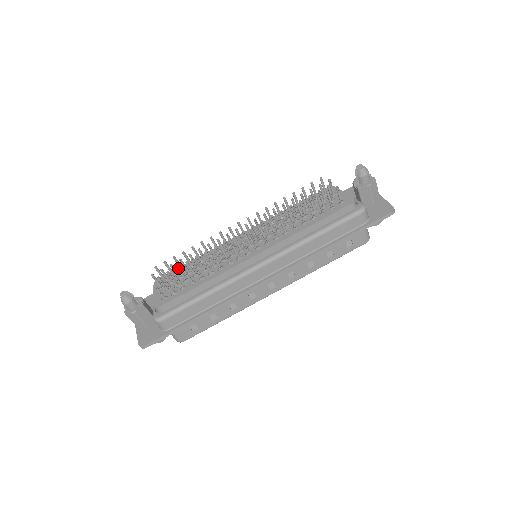
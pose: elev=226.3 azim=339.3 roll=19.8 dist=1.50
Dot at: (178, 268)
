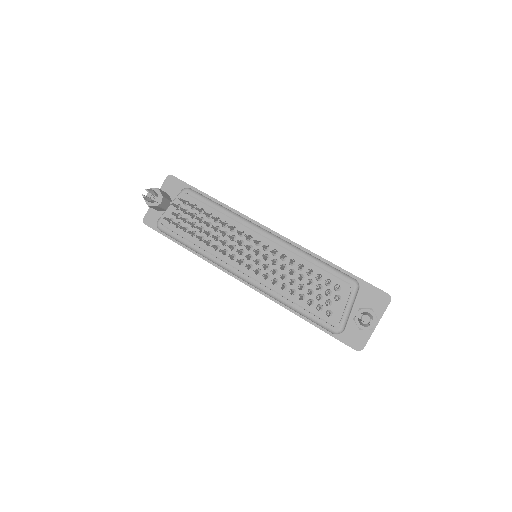
Dot at: occluded
